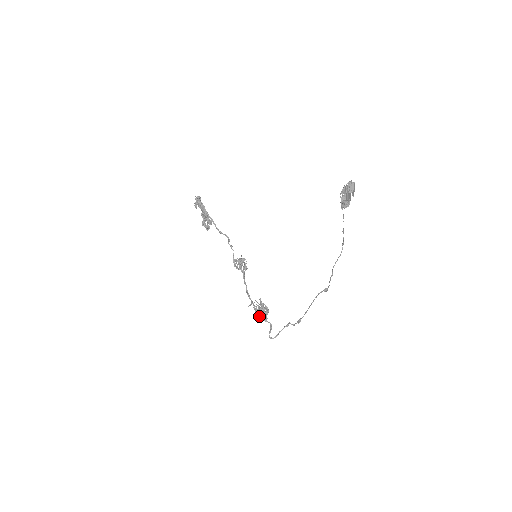
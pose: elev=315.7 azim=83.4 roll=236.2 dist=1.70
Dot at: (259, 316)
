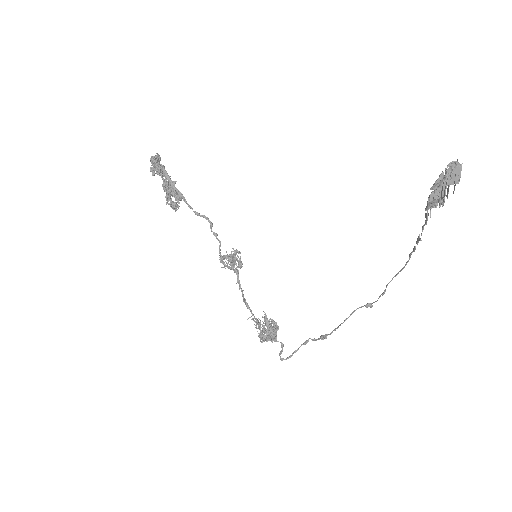
Dot at: (264, 338)
